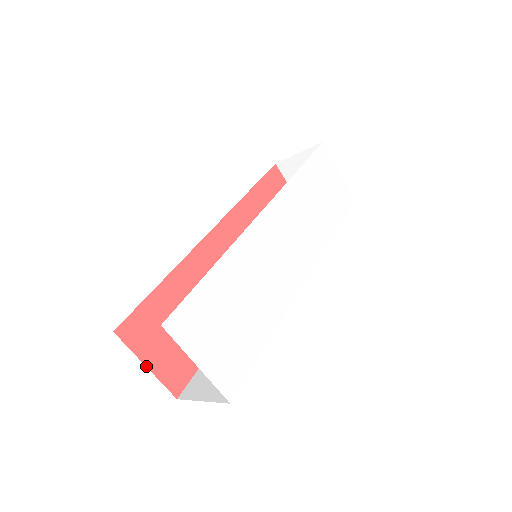
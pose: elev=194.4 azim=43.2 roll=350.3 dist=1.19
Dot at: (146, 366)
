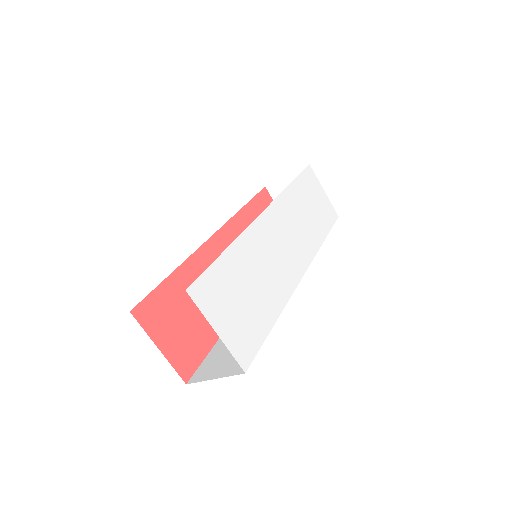
Dot at: (158, 348)
